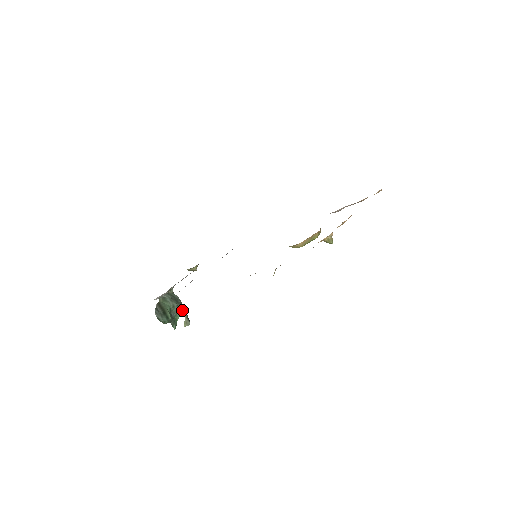
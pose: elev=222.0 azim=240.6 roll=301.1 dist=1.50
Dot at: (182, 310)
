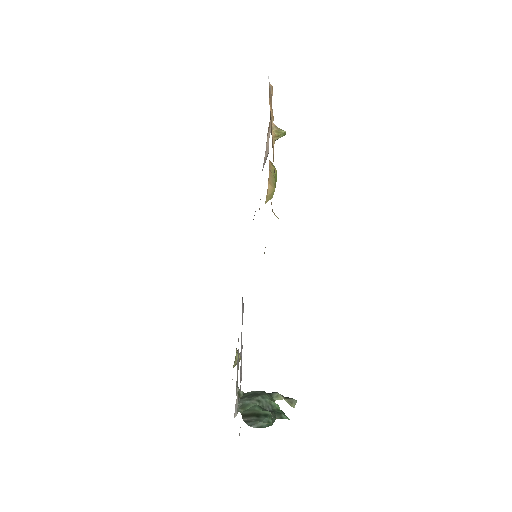
Dot at: (273, 397)
